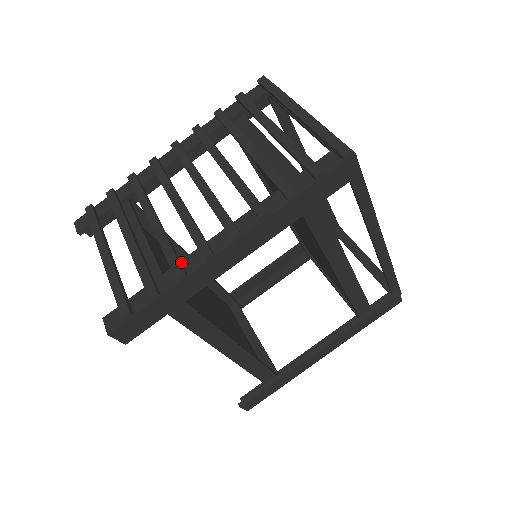
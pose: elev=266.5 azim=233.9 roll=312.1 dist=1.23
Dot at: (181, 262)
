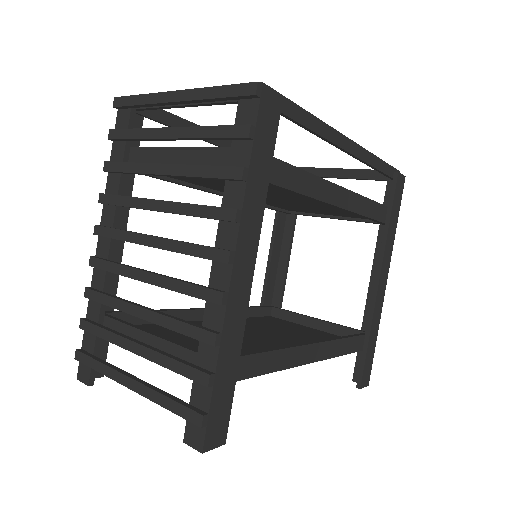
Dot at: (203, 327)
